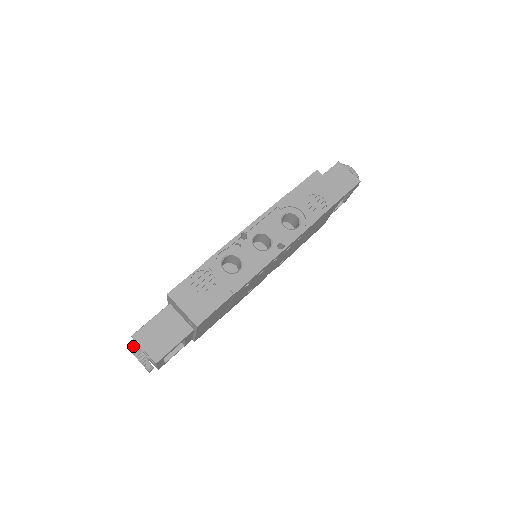
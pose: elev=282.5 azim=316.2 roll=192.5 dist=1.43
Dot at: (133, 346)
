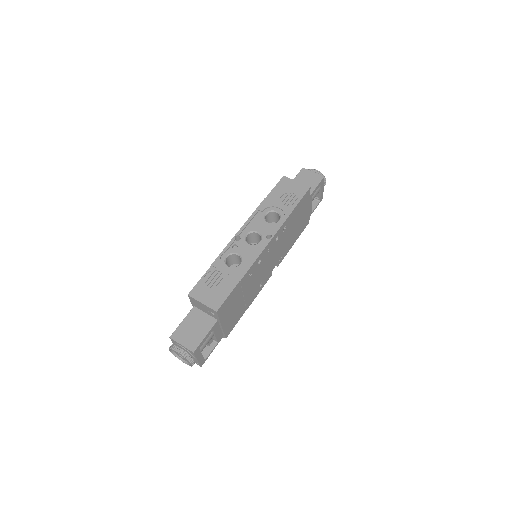
Dot at: (173, 346)
